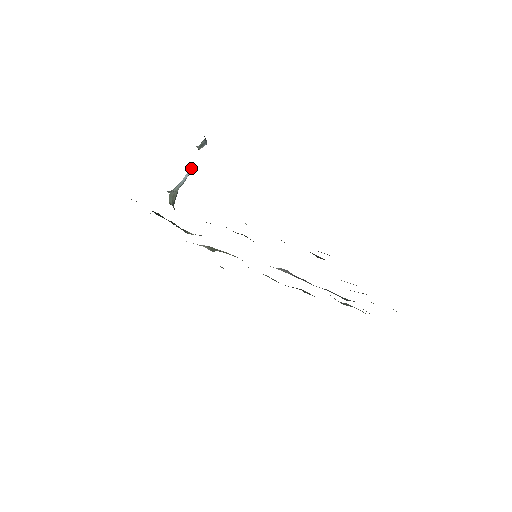
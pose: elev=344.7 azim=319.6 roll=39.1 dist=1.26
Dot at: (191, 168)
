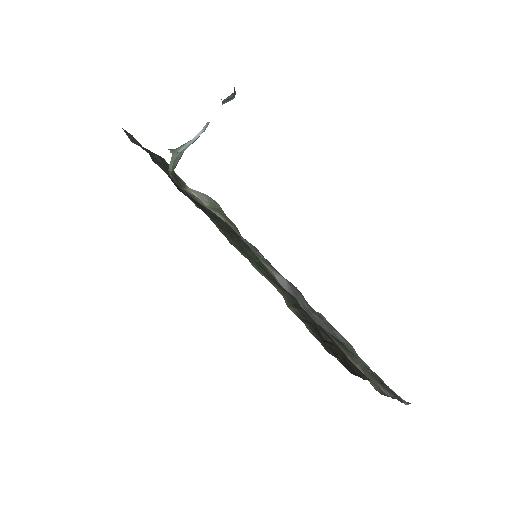
Dot at: (207, 125)
